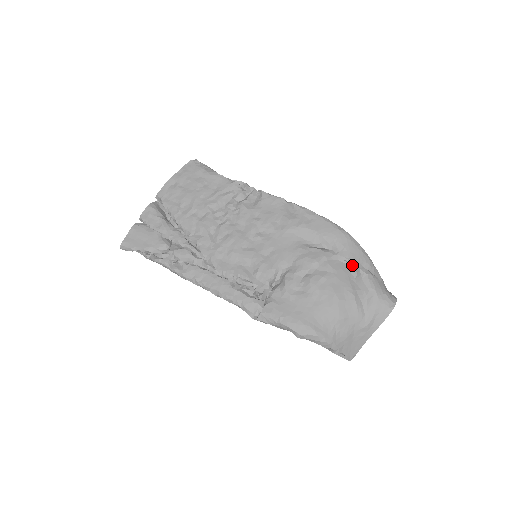
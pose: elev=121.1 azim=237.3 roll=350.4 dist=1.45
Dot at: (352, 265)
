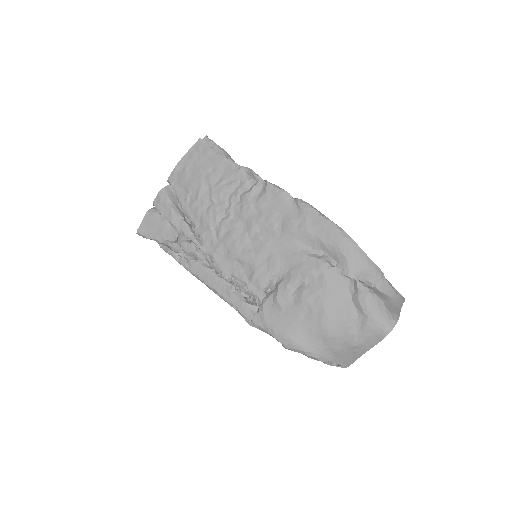
Dot at: (351, 280)
